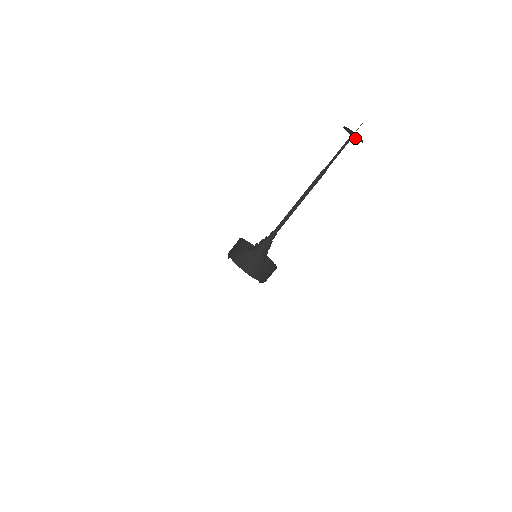
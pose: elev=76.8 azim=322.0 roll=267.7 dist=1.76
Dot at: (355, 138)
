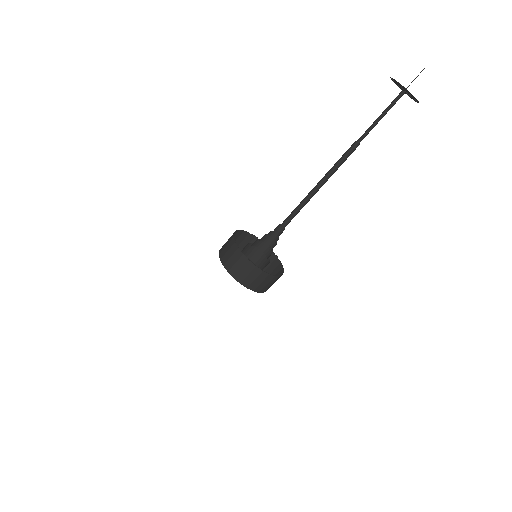
Dot at: occluded
